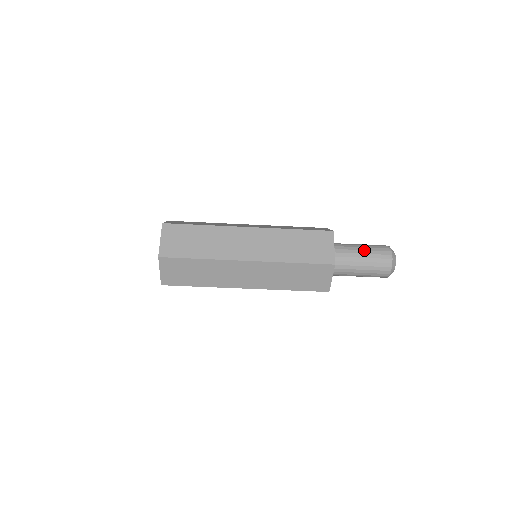
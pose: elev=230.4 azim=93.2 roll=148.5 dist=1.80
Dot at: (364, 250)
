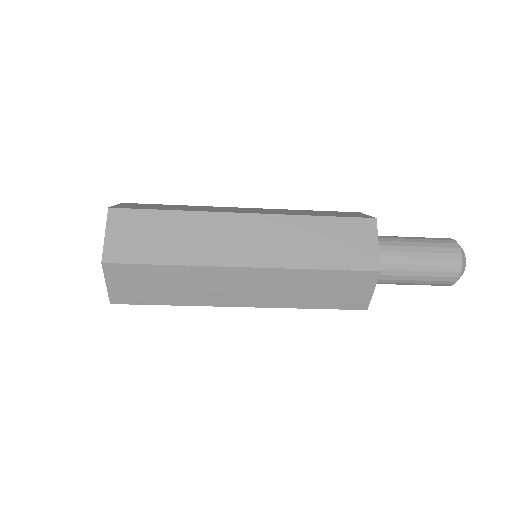
Dot at: (420, 246)
